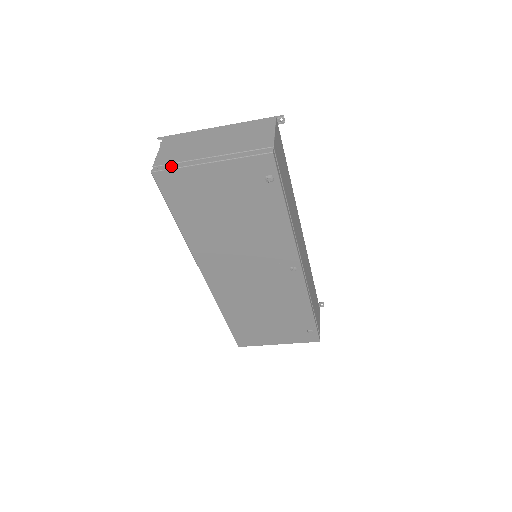
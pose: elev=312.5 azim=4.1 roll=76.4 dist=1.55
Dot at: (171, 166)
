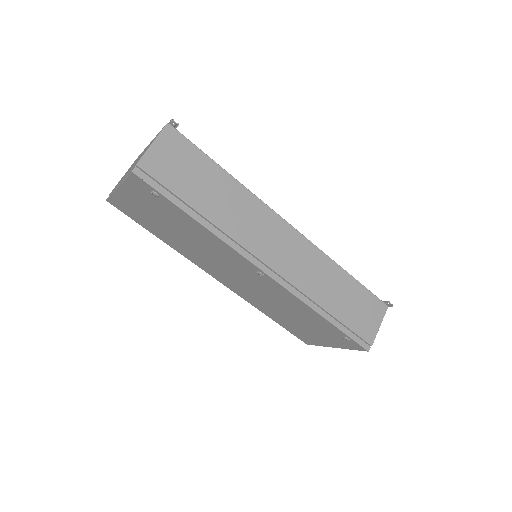
Dot at: (111, 193)
